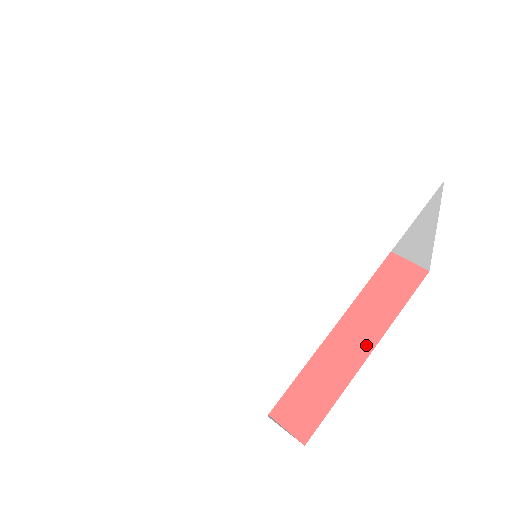
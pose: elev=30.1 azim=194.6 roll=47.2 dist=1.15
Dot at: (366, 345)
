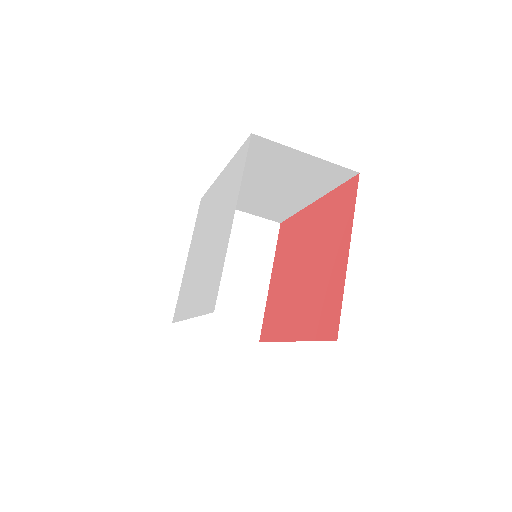
Dot at: (346, 250)
